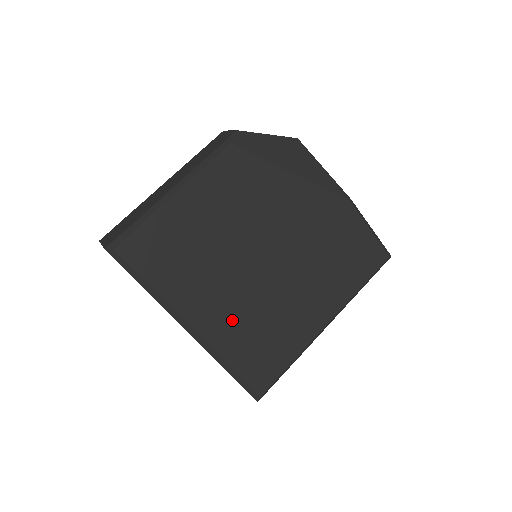
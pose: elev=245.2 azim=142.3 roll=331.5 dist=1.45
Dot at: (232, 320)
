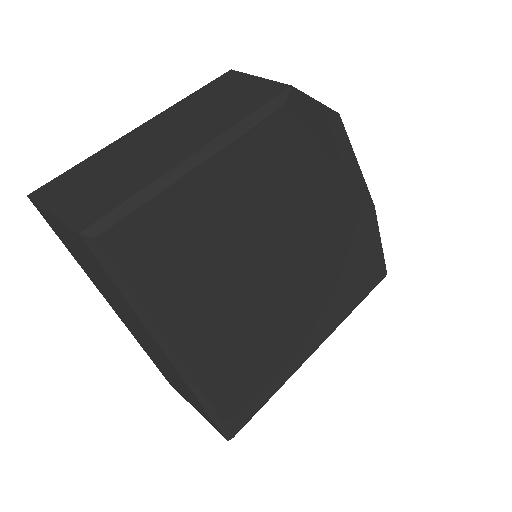
Dot at: (227, 345)
